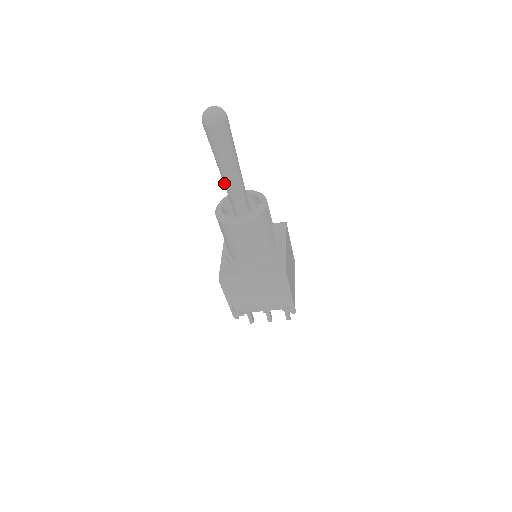
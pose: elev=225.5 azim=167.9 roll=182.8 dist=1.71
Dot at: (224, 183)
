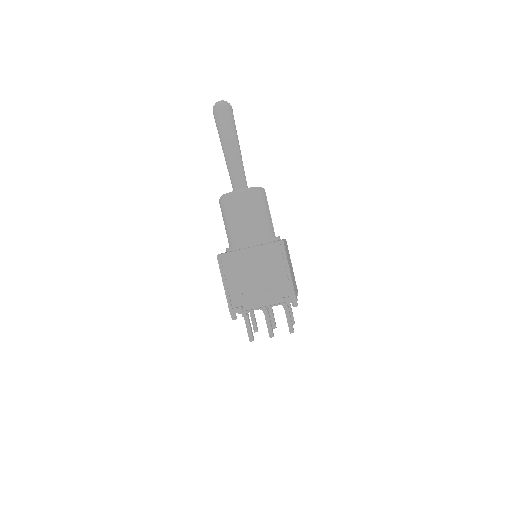
Dot at: (227, 166)
